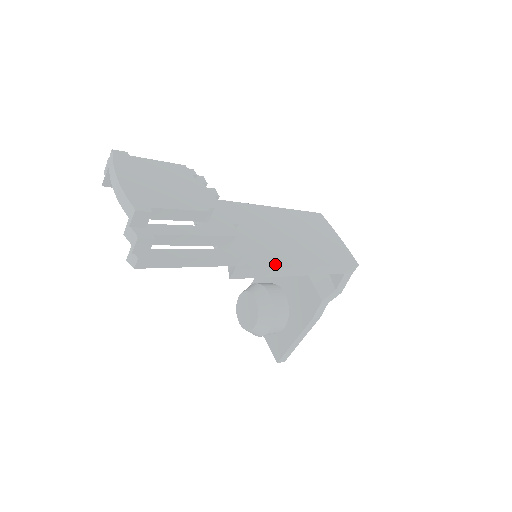
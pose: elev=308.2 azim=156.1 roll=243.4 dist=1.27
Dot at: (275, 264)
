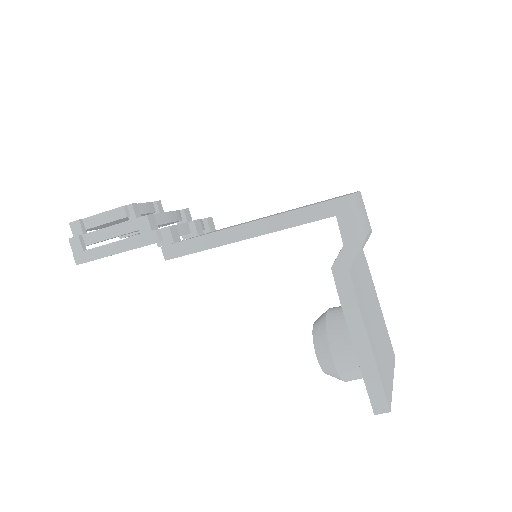
Dot at: (212, 232)
